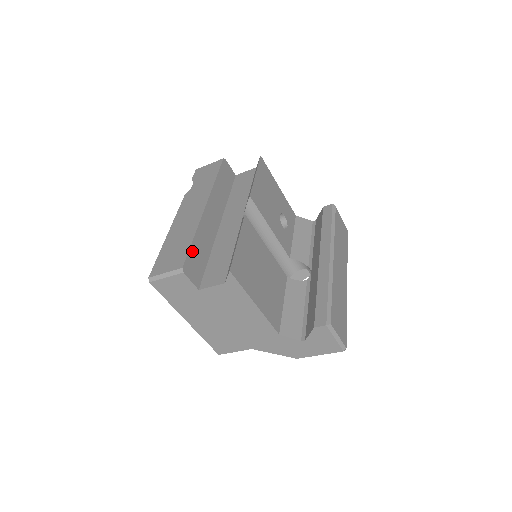
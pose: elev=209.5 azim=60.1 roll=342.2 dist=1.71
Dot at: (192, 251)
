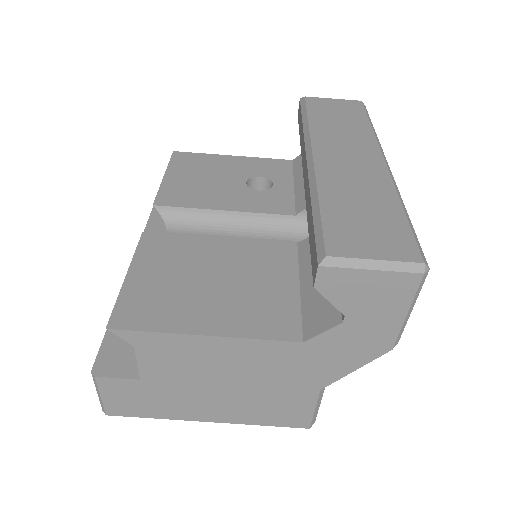
Dot at: (111, 336)
